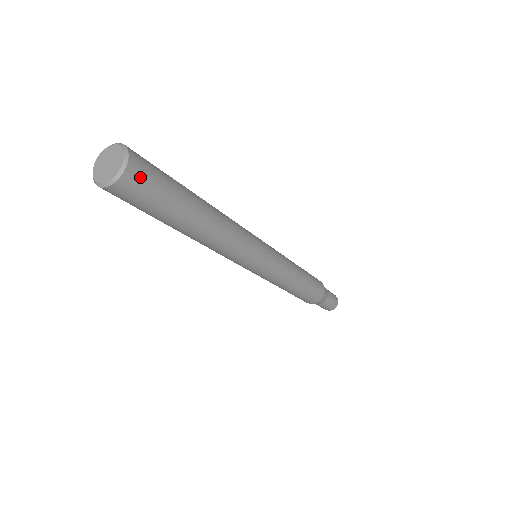
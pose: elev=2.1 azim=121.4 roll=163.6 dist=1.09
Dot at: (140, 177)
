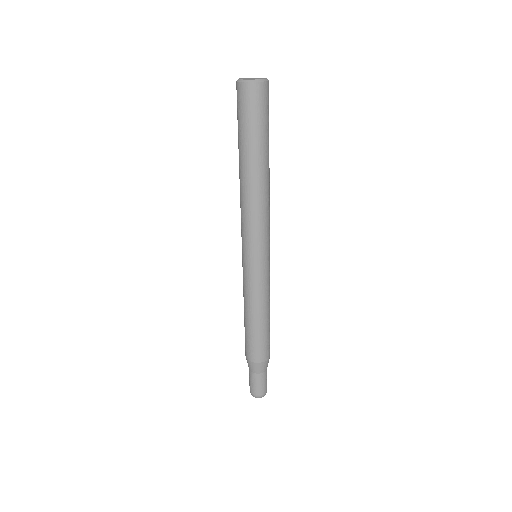
Dot at: (268, 95)
